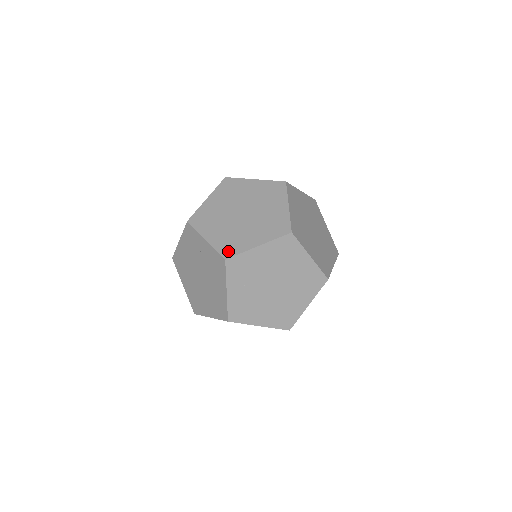
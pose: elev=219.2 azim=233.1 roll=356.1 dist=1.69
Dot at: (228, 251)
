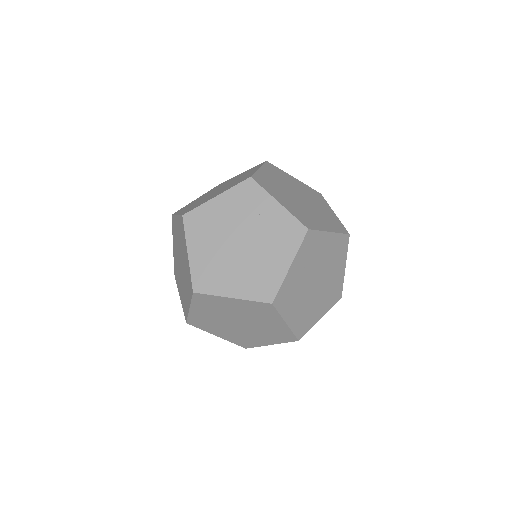
Dot at: (302, 331)
